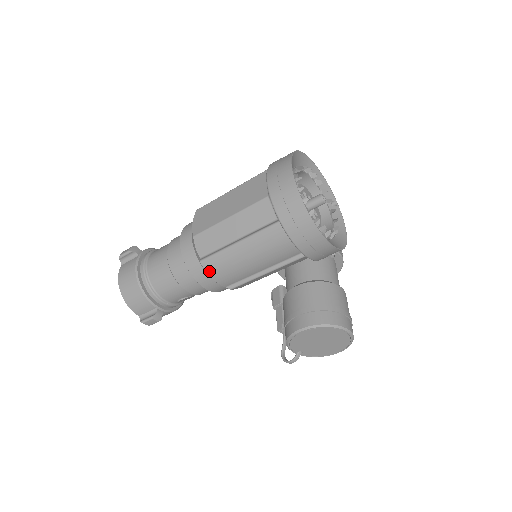
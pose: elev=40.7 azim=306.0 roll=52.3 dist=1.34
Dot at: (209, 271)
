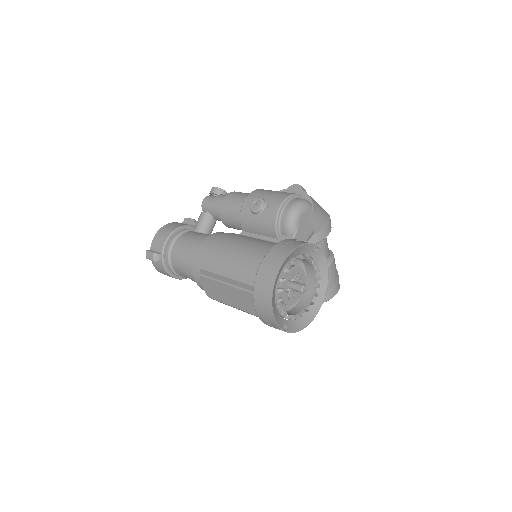
Dot at: occluded
